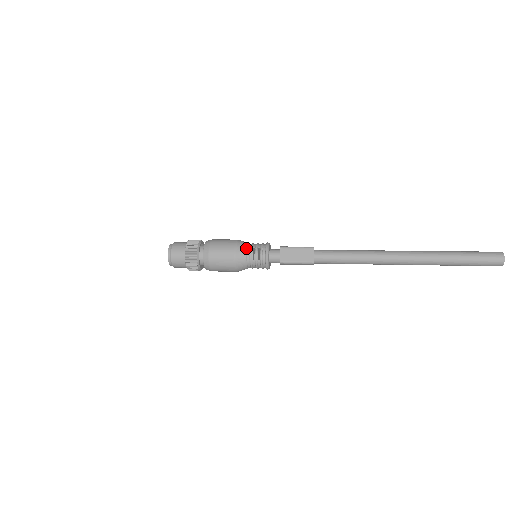
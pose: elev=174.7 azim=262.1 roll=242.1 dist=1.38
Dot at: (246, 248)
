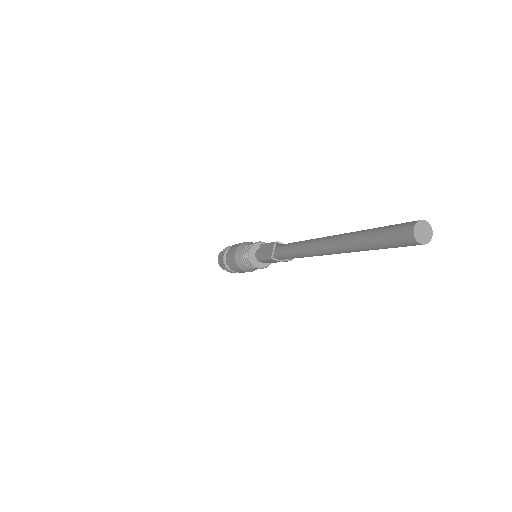
Dot at: (243, 248)
